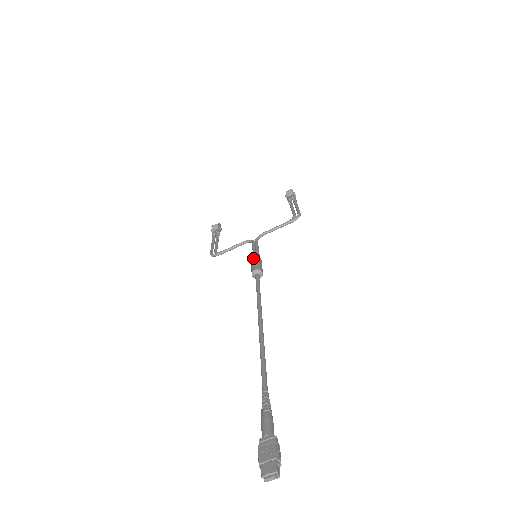
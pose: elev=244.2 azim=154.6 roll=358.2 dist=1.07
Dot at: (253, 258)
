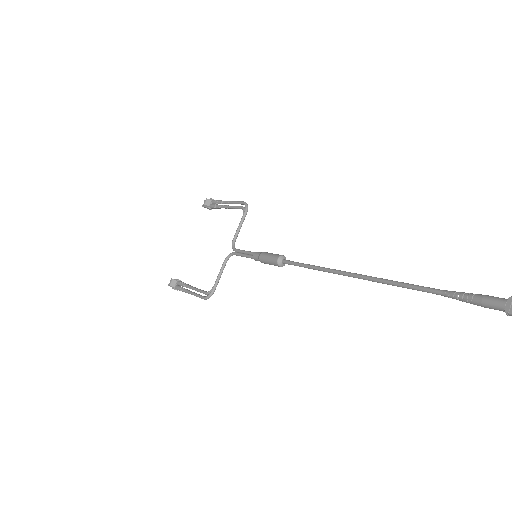
Dot at: (260, 256)
